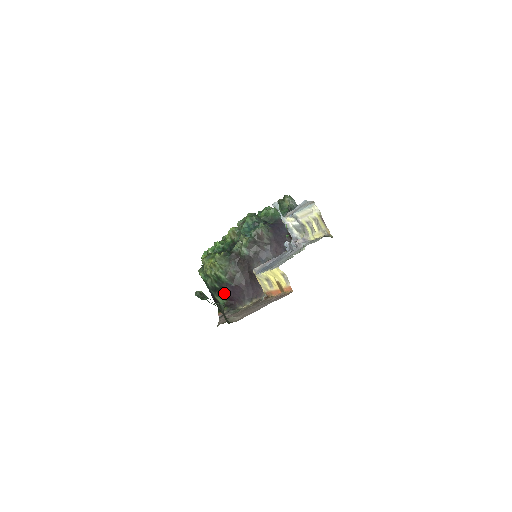
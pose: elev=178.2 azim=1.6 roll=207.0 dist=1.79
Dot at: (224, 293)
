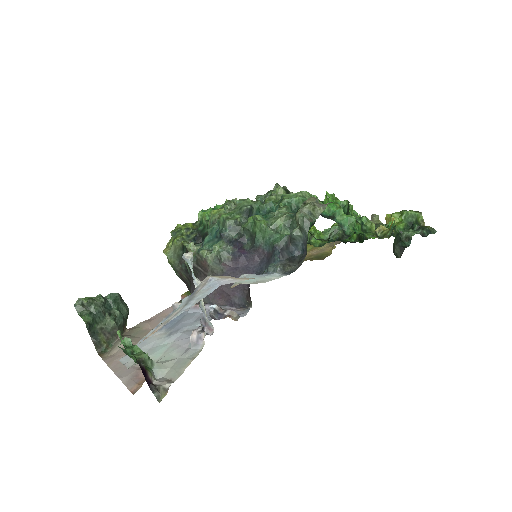
Dot at: occluded
